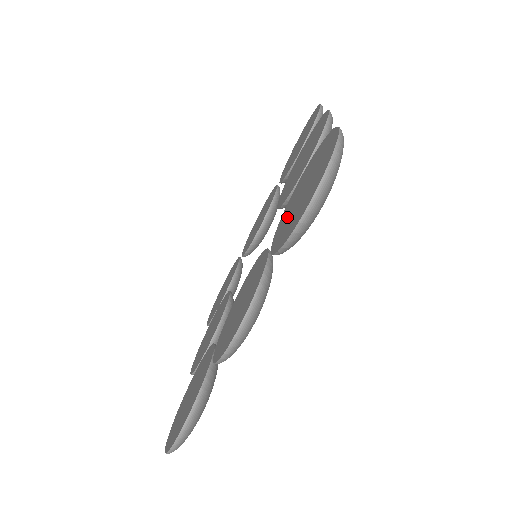
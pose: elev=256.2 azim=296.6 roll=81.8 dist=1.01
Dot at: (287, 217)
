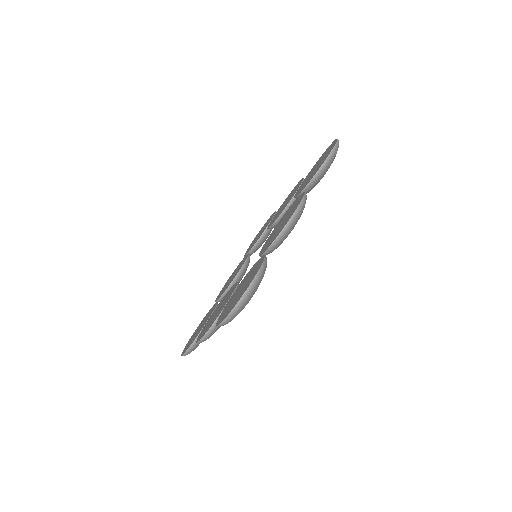
Dot at: (236, 292)
